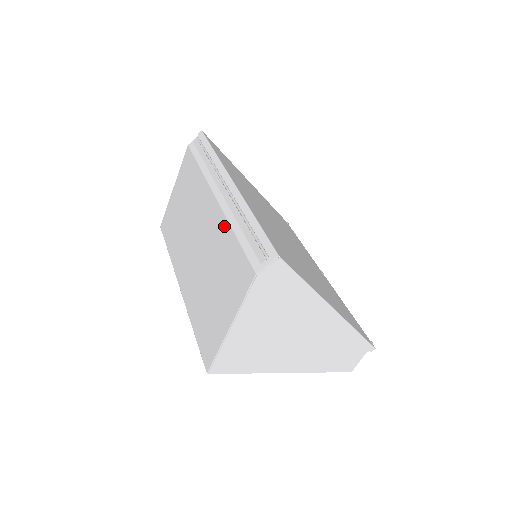
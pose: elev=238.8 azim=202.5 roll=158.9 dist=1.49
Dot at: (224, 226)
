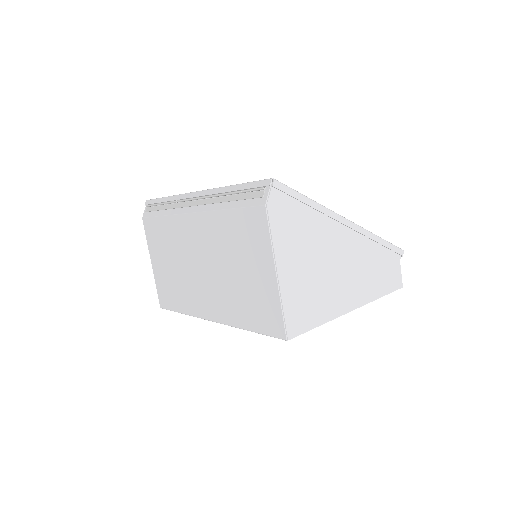
Dot at: (214, 218)
